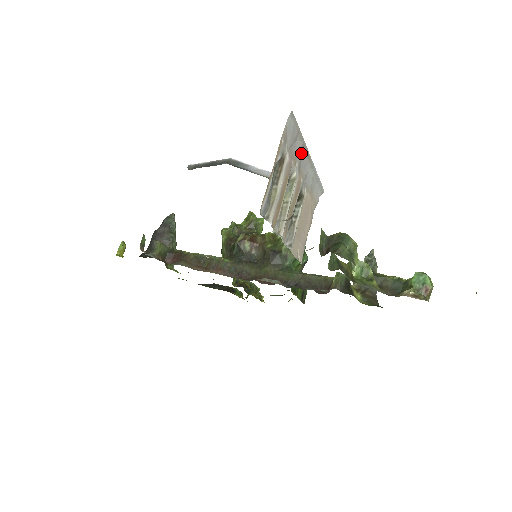
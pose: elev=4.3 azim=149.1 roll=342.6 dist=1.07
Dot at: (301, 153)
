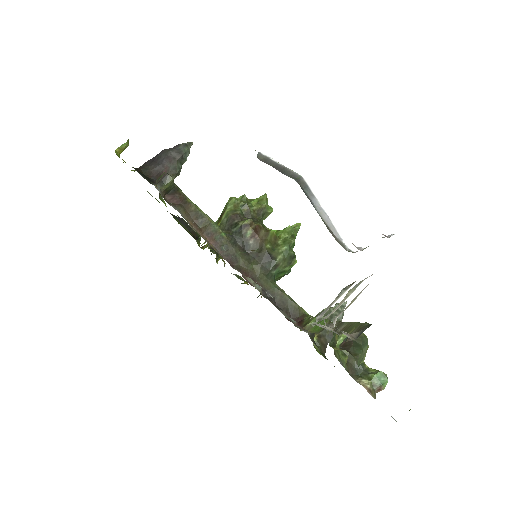
Dot at: occluded
